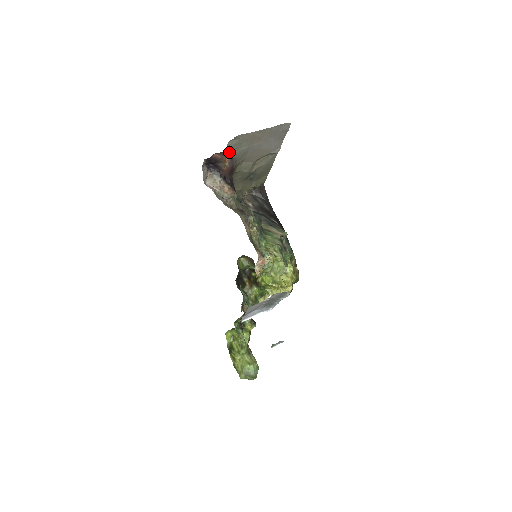
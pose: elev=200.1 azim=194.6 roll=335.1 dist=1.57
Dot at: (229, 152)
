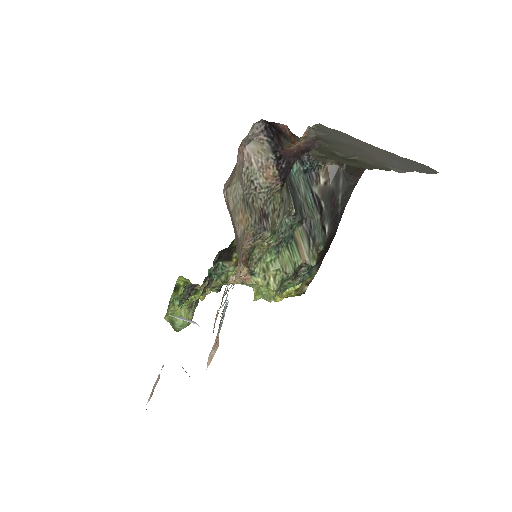
Dot at: (316, 130)
